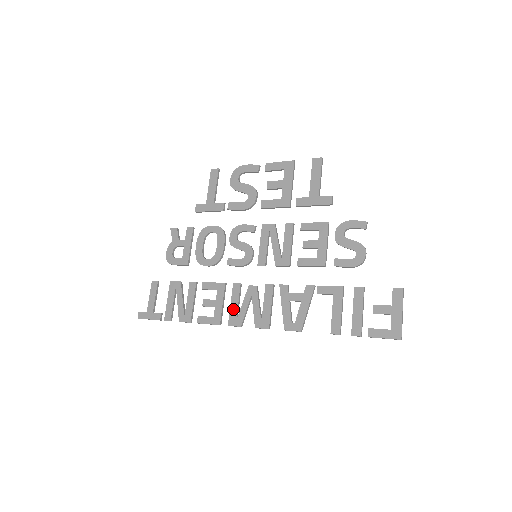
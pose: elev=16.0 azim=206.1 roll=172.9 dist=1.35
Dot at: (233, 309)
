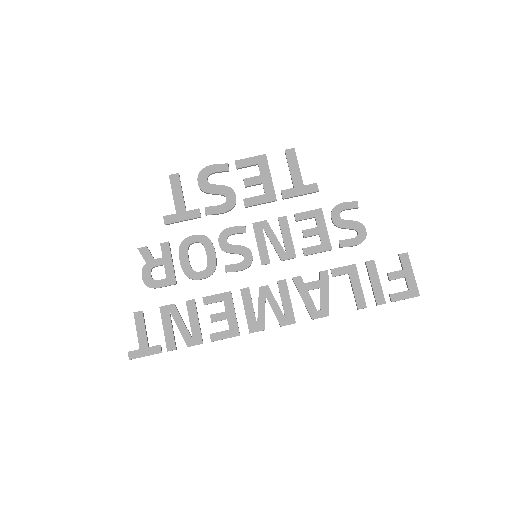
Dot at: (250, 315)
